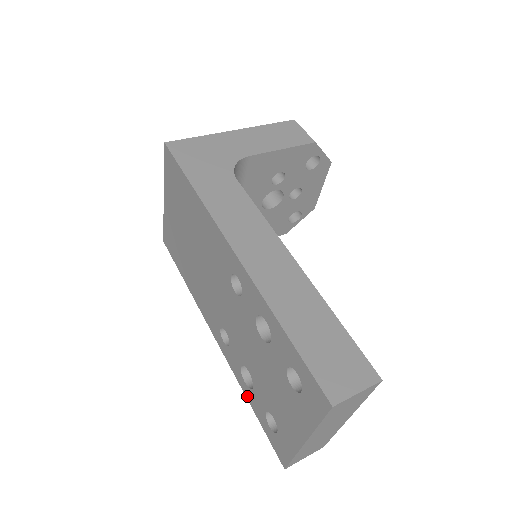
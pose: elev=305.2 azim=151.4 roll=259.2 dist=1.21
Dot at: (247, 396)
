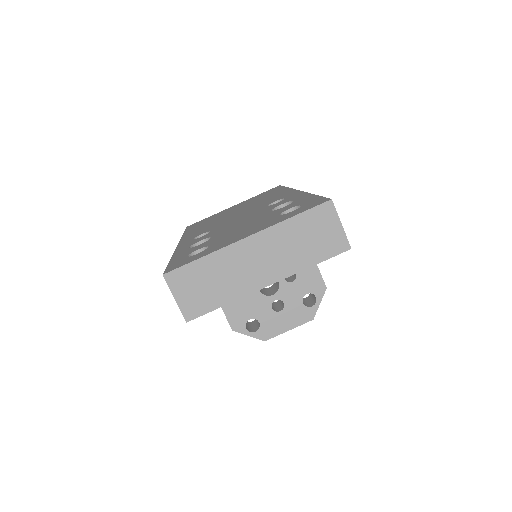
Dot at: (176, 254)
